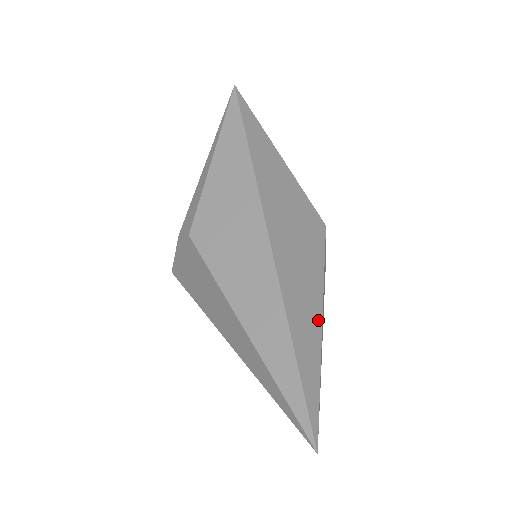
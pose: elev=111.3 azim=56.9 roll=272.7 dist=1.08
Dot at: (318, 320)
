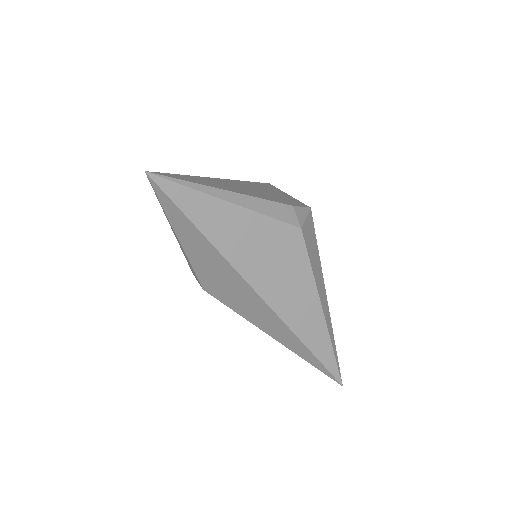
Dot at: (321, 318)
